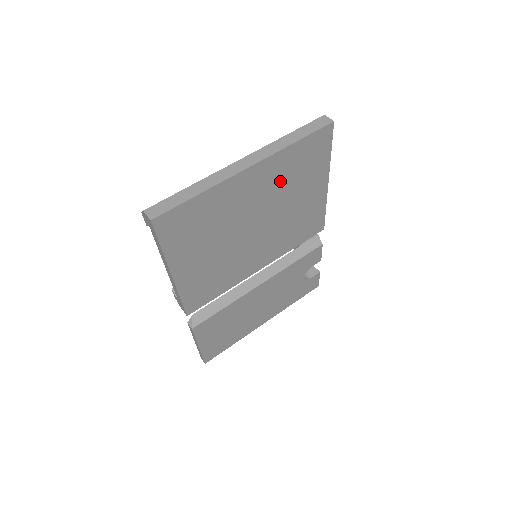
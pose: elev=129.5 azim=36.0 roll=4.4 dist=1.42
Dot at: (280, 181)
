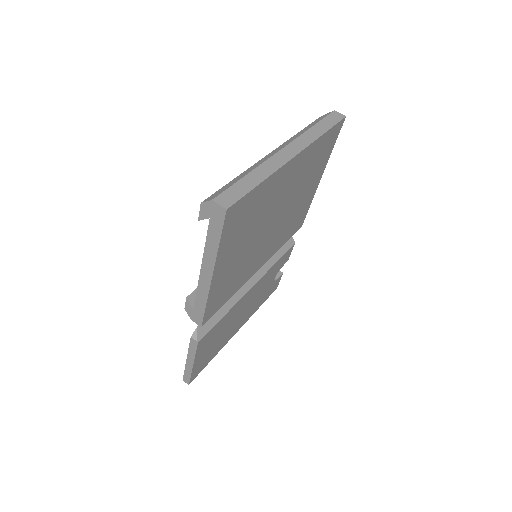
Dot at: (302, 173)
